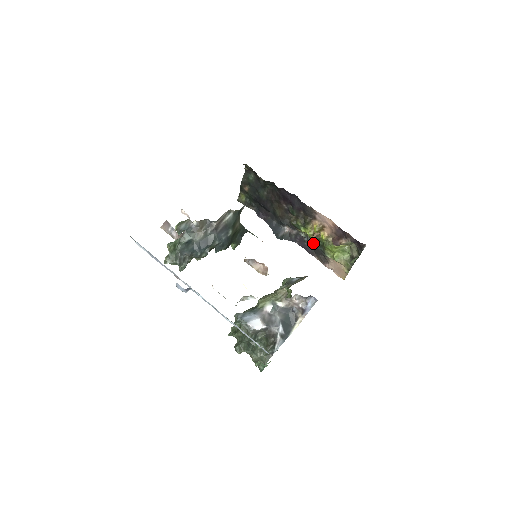
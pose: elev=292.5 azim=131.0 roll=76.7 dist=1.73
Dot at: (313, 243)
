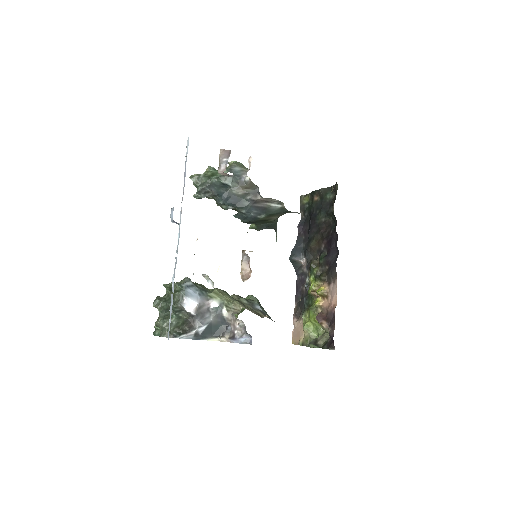
Dot at: (306, 295)
